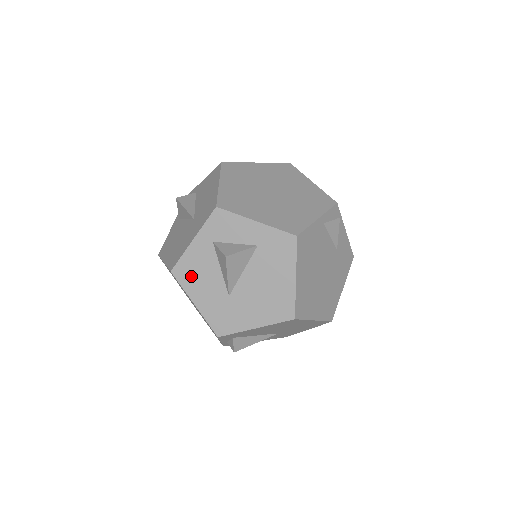
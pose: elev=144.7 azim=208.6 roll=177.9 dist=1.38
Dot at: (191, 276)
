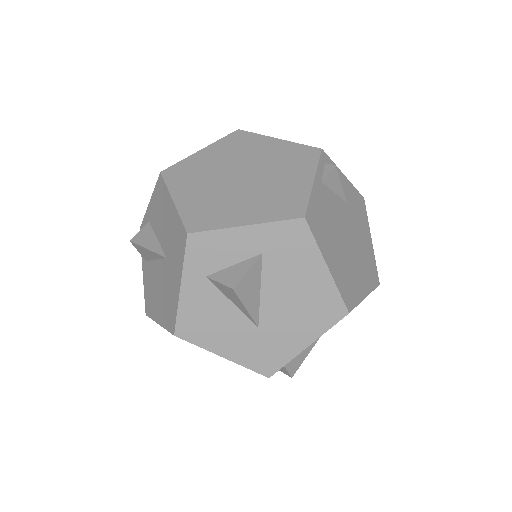
Dot at: (201, 328)
